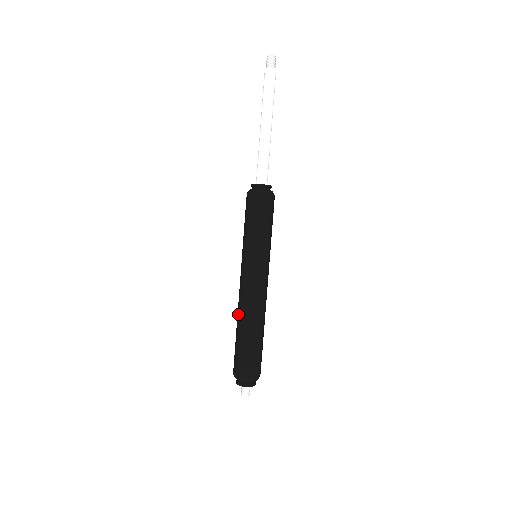
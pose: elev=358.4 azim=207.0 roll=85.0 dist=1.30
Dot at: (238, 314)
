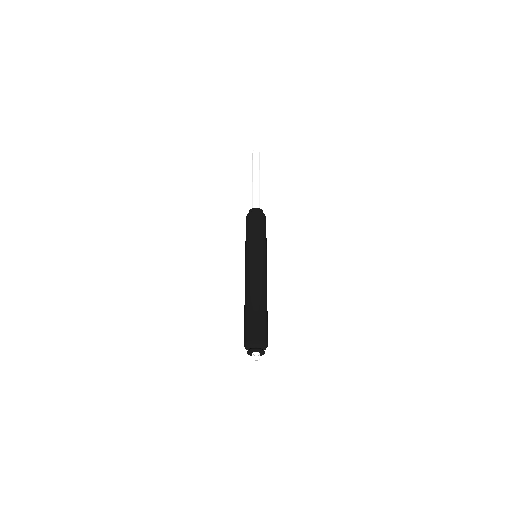
Dot at: occluded
